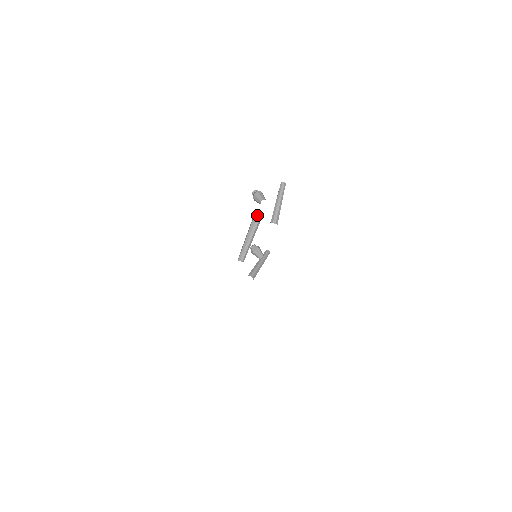
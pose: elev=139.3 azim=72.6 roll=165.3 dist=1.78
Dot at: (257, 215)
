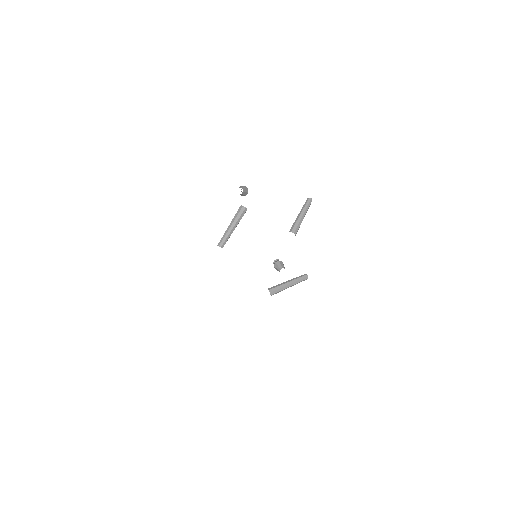
Dot at: (240, 206)
